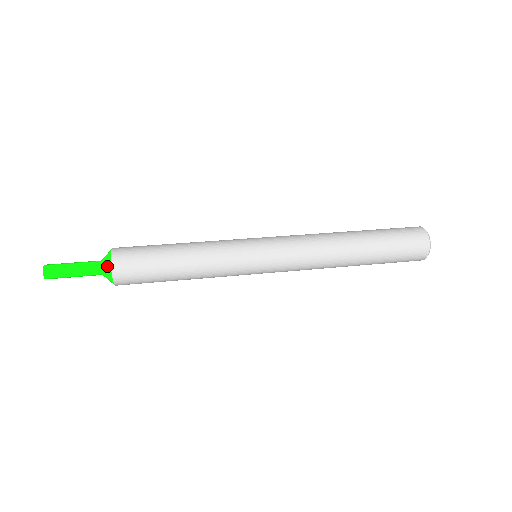
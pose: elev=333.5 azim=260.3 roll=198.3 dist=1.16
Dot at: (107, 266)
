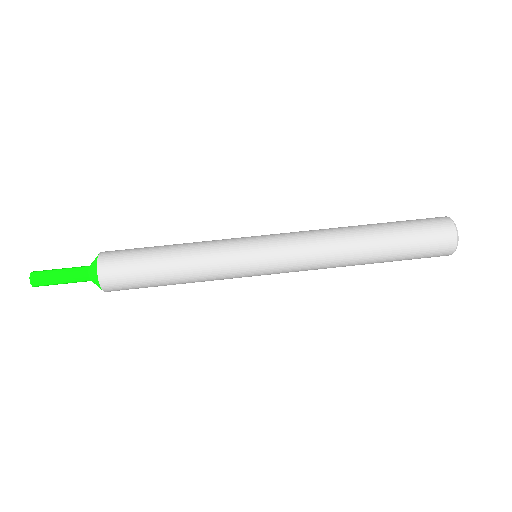
Dot at: (96, 284)
